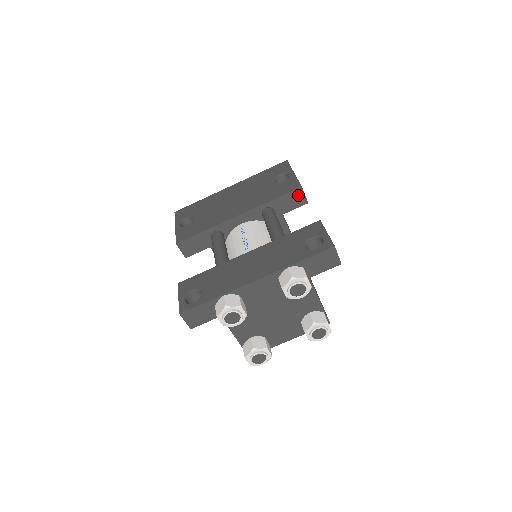
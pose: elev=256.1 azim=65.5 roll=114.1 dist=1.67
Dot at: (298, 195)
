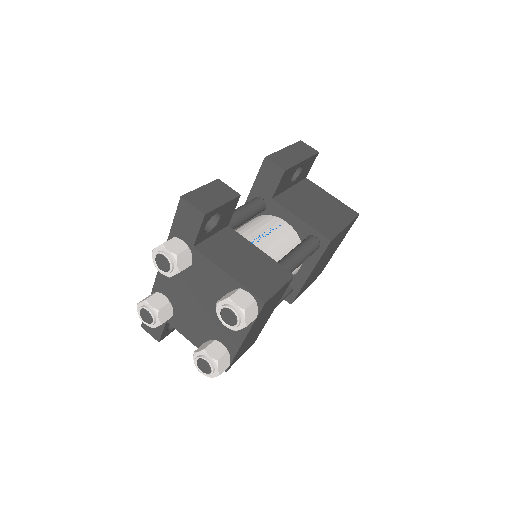
Dot at: (269, 168)
